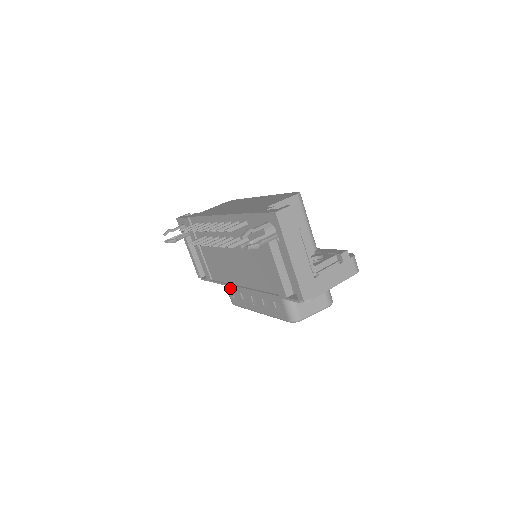
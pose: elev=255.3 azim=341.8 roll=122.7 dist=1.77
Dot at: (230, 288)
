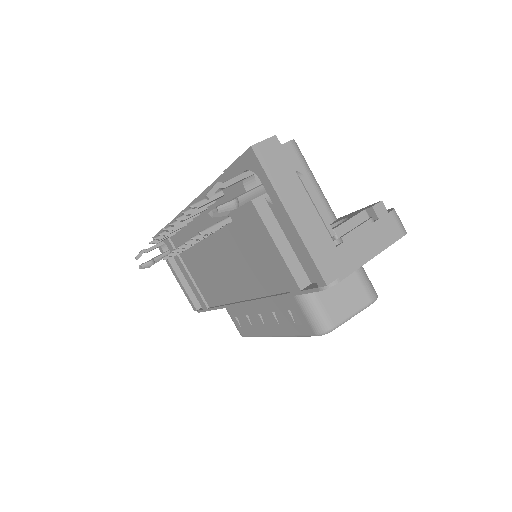
Dot at: (233, 313)
